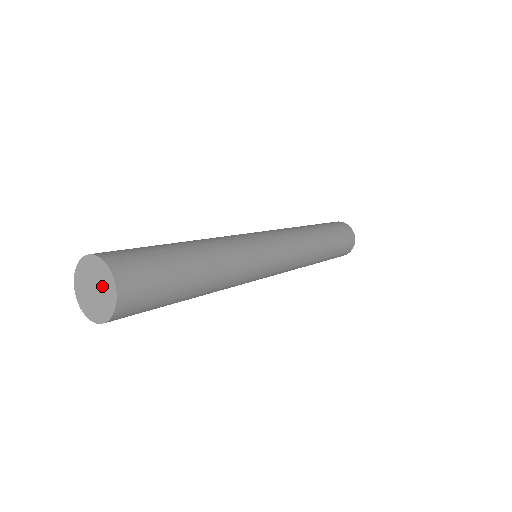
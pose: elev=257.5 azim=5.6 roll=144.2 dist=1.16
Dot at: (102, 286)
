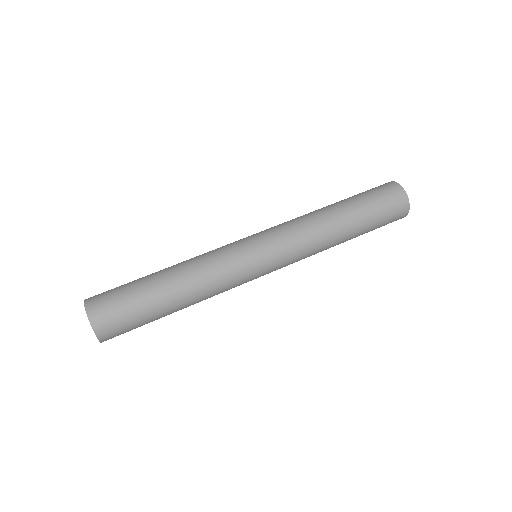
Dot at: occluded
